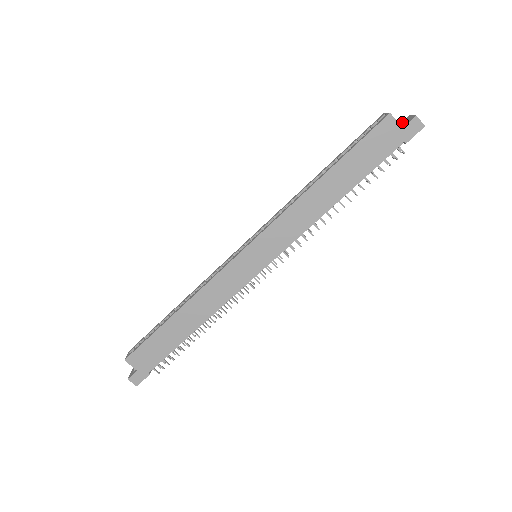
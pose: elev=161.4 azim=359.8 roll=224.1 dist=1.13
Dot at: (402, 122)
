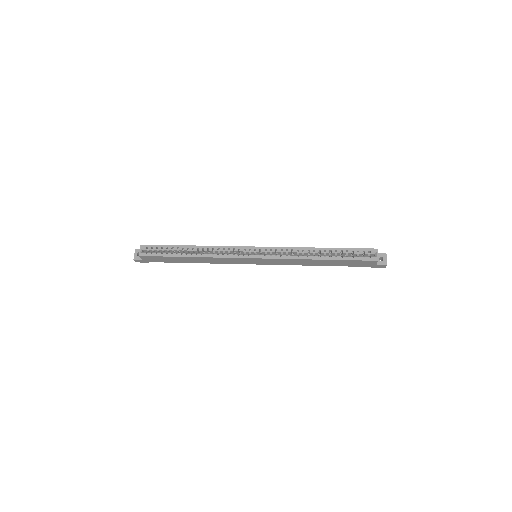
Dot at: (380, 254)
